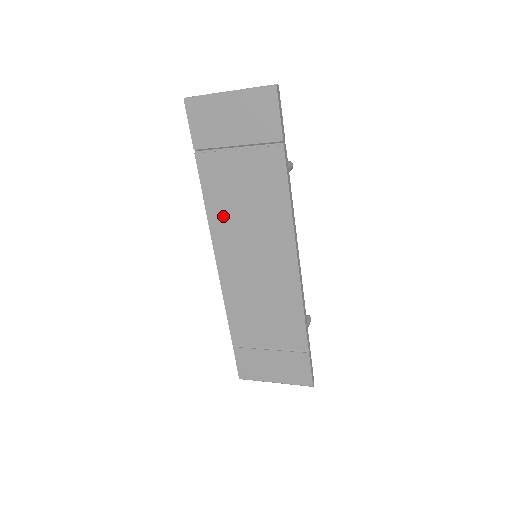
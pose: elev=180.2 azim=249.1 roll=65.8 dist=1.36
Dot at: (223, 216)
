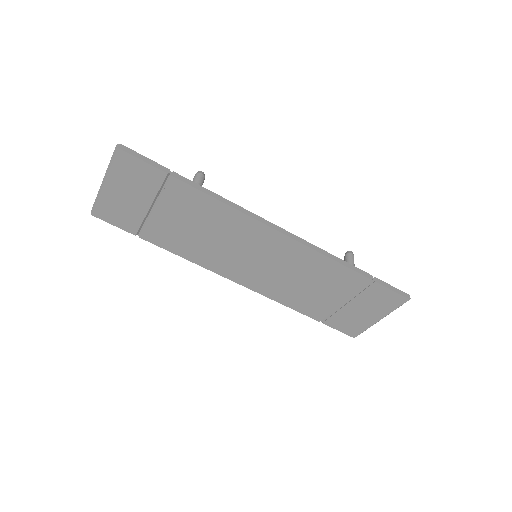
Dot at: (204, 254)
